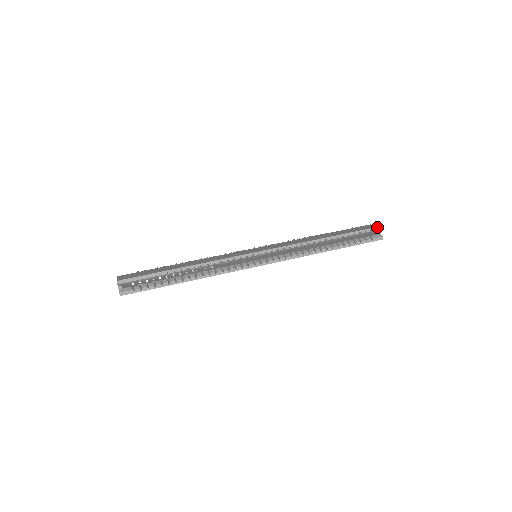
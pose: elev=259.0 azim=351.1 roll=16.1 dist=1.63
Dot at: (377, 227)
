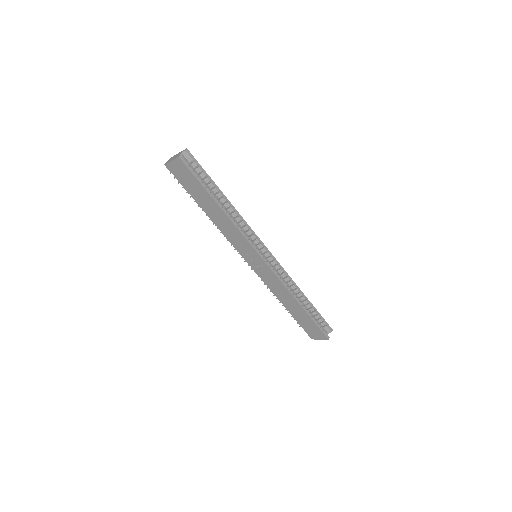
Dot at: (330, 327)
